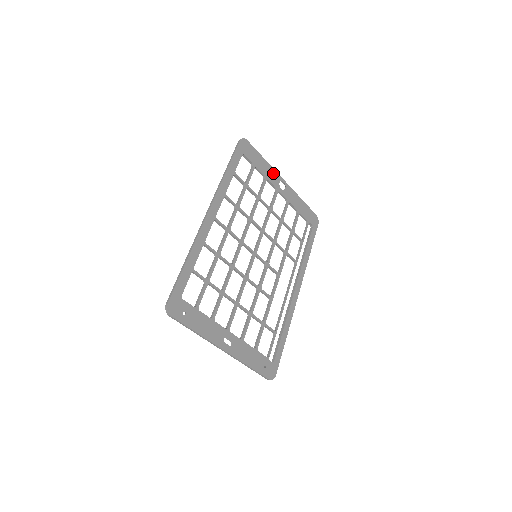
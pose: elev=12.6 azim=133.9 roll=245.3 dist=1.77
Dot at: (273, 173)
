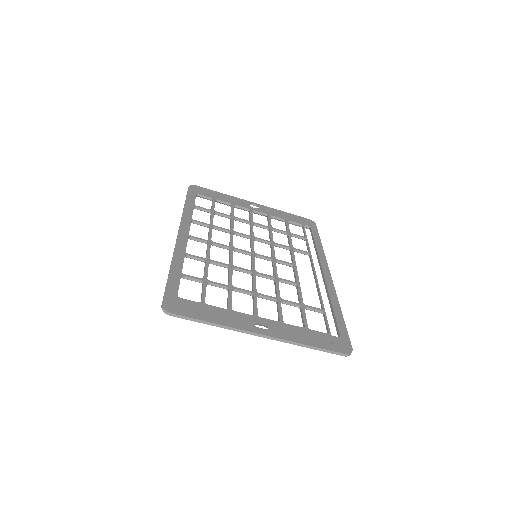
Dot at: (238, 200)
